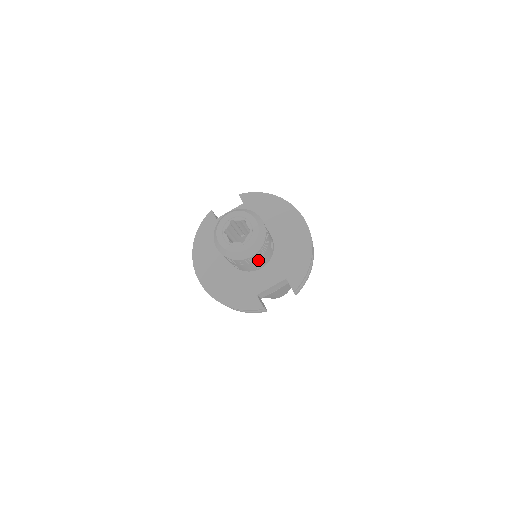
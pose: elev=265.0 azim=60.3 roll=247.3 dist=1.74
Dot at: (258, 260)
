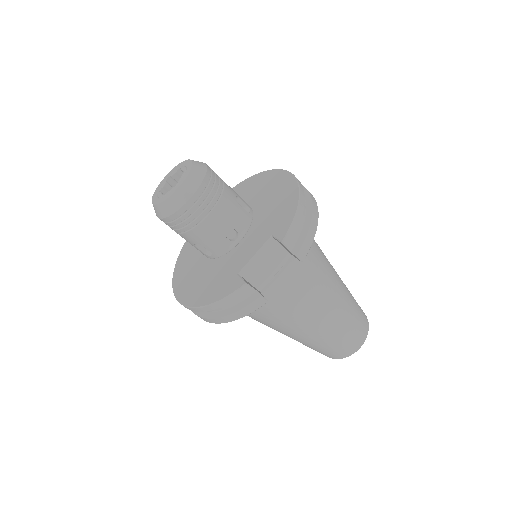
Dot at: (215, 215)
